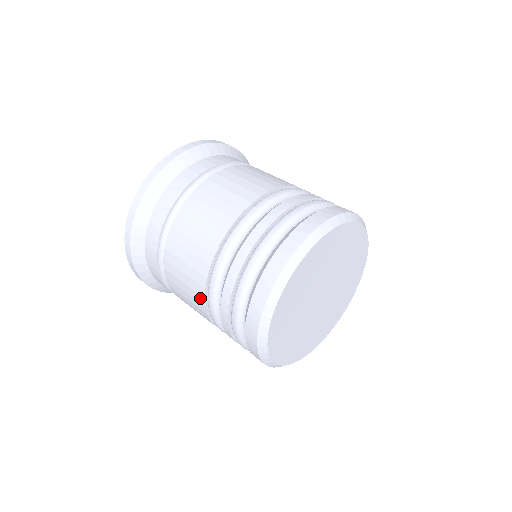
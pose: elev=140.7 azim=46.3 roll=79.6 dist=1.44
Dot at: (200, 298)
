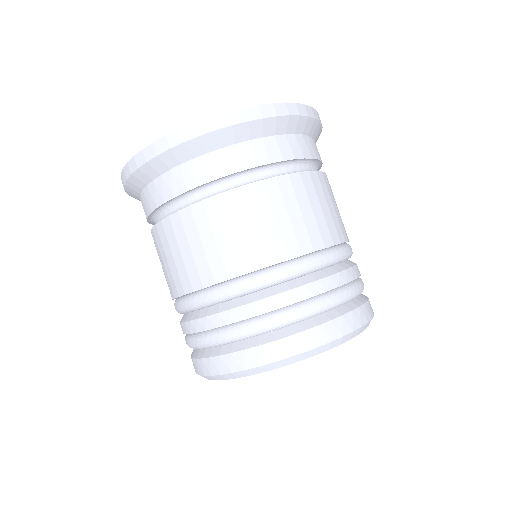
Dot at: (170, 292)
